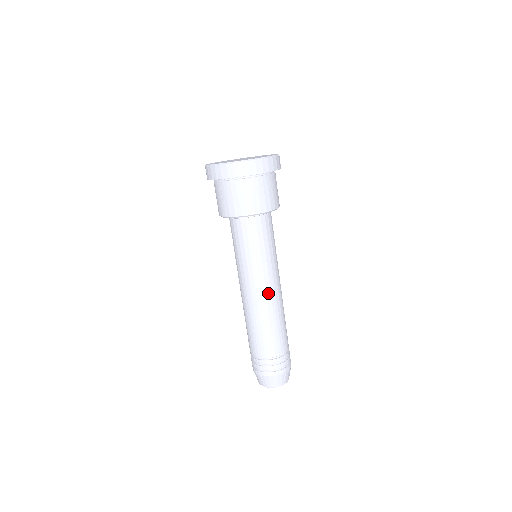
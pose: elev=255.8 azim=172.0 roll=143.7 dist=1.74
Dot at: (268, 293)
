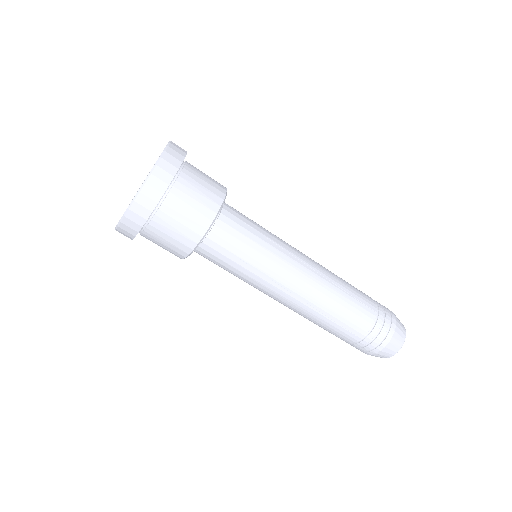
Dot at: (293, 295)
